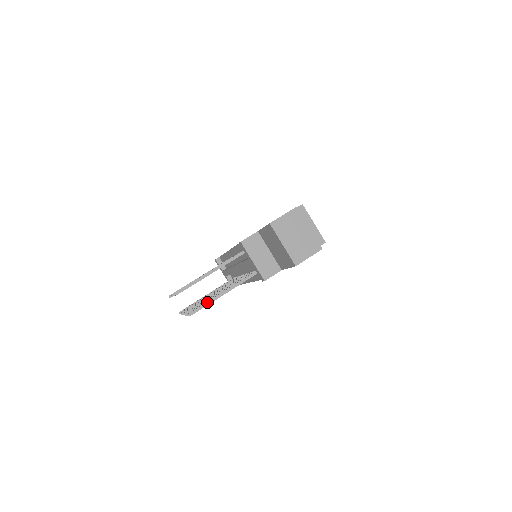
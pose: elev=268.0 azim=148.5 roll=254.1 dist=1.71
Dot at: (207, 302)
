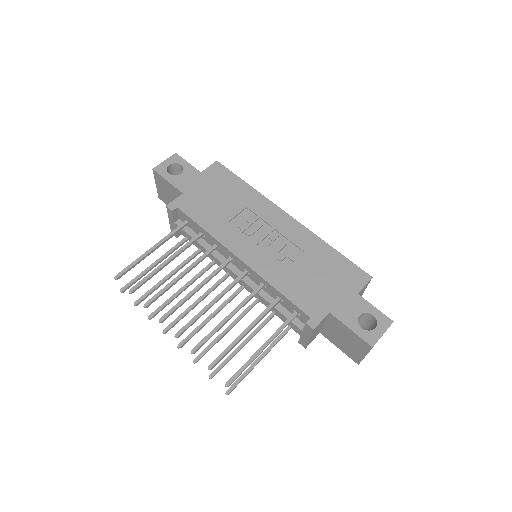
Dot at: (246, 375)
